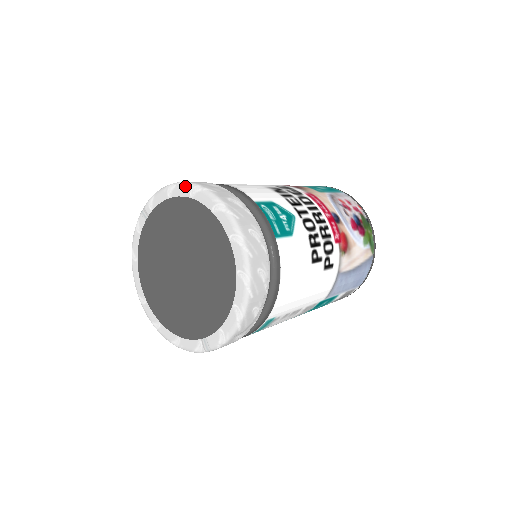
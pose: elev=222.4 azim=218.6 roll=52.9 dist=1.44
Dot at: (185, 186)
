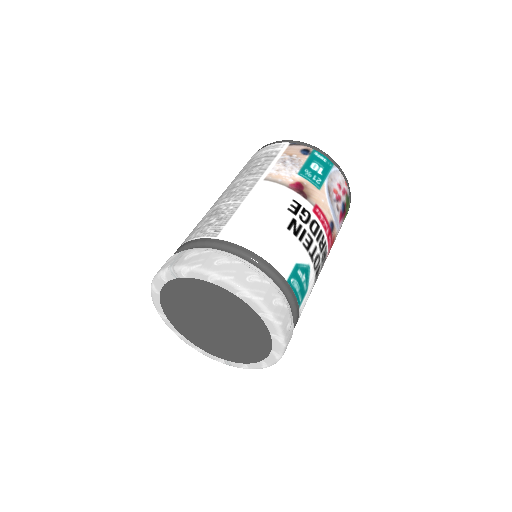
Dot at: (232, 286)
